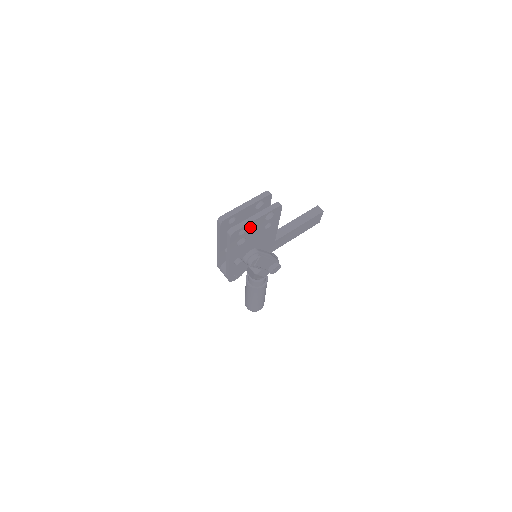
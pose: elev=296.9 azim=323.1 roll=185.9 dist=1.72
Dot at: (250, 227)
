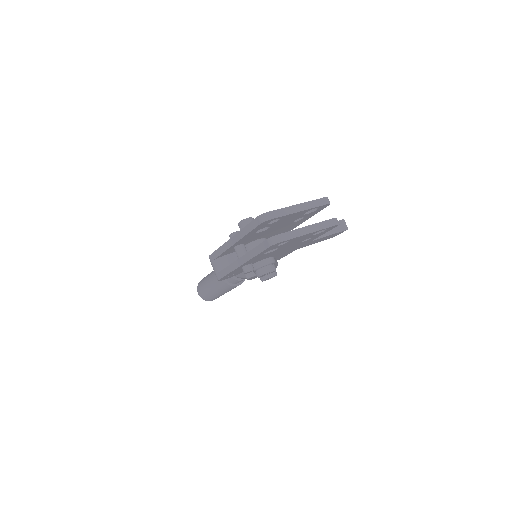
Dot at: (294, 239)
